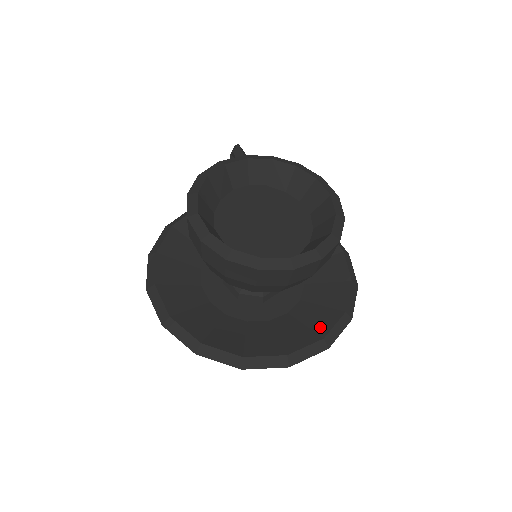
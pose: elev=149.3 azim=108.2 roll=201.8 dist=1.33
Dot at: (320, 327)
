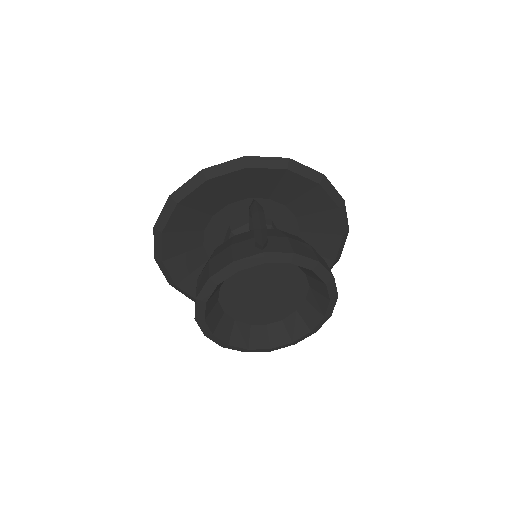
Dot at: occluded
